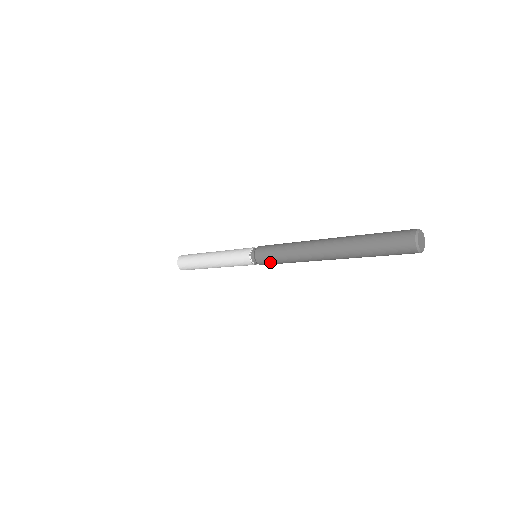
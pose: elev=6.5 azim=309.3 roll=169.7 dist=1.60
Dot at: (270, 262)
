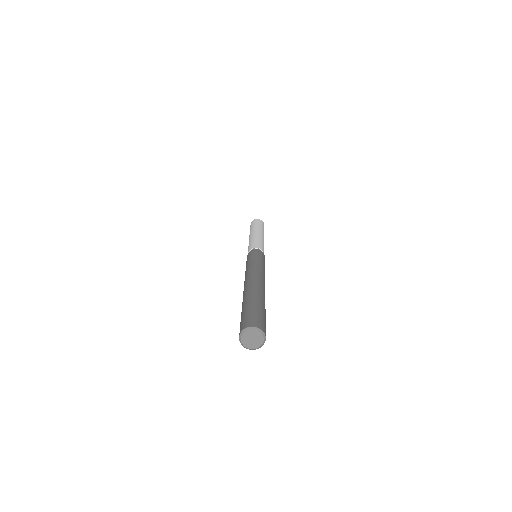
Dot at: occluded
